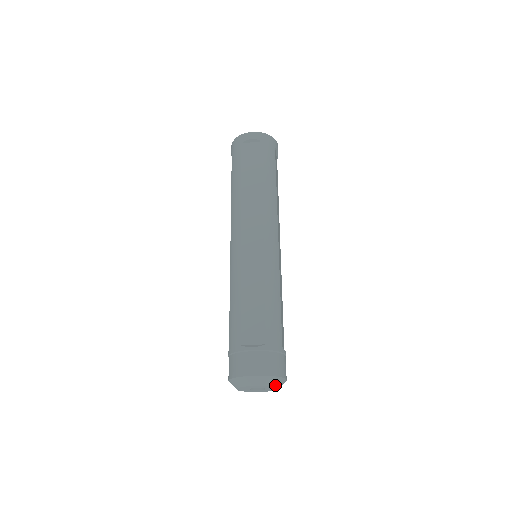
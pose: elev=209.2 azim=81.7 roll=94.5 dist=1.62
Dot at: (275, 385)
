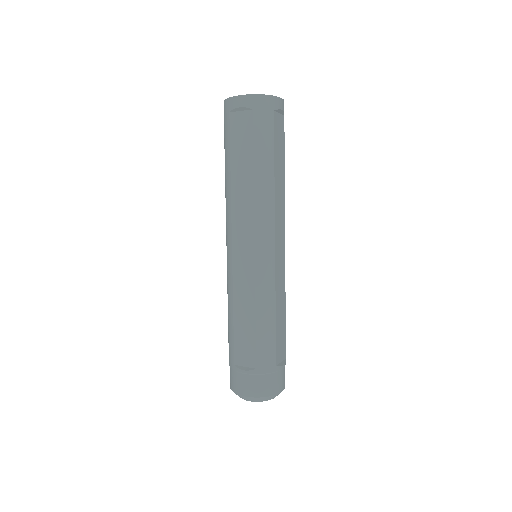
Dot at: (269, 399)
